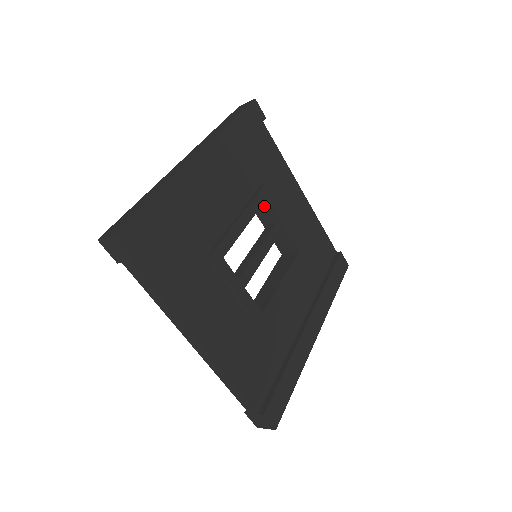
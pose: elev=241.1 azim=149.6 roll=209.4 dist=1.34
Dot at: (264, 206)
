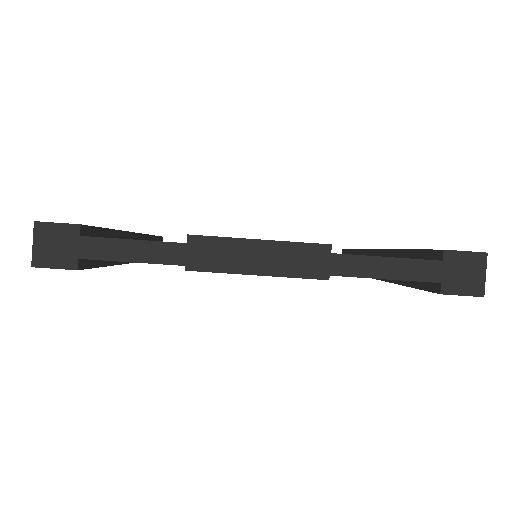
Dot at: occluded
